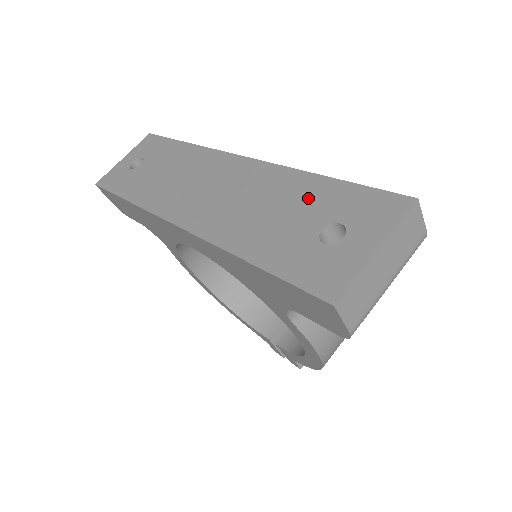
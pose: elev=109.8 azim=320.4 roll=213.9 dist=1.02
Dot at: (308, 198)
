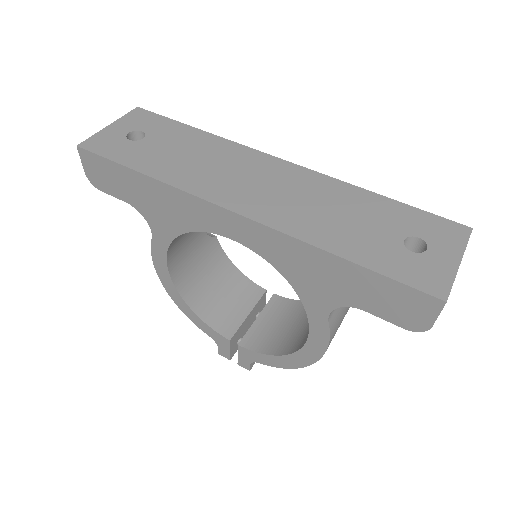
Dot at: (377, 211)
